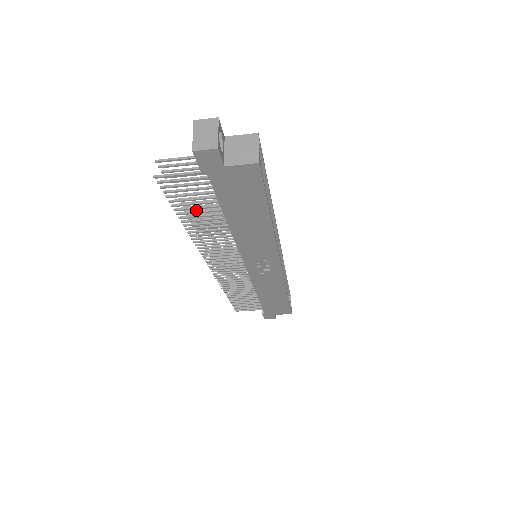
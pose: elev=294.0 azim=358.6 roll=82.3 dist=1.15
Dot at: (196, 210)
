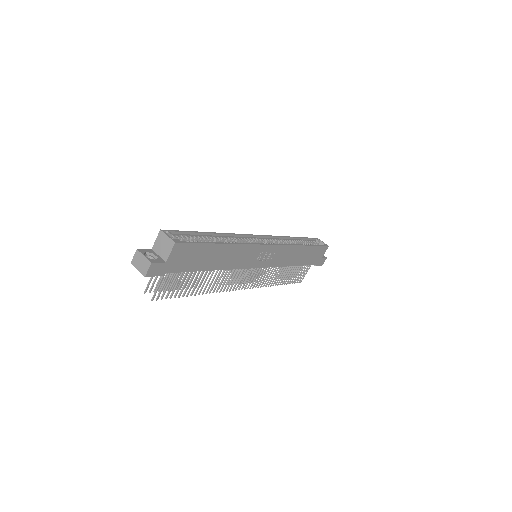
Dot at: occluded
